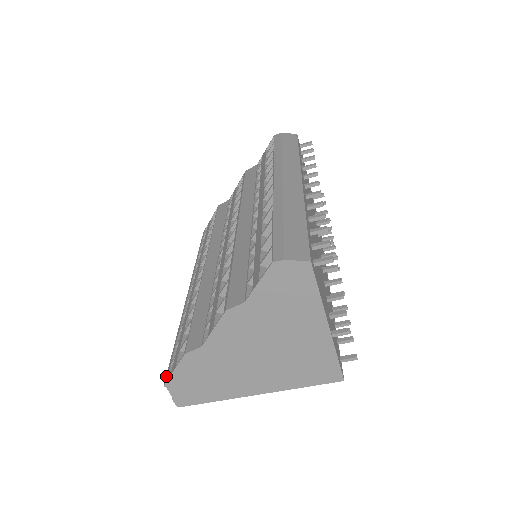
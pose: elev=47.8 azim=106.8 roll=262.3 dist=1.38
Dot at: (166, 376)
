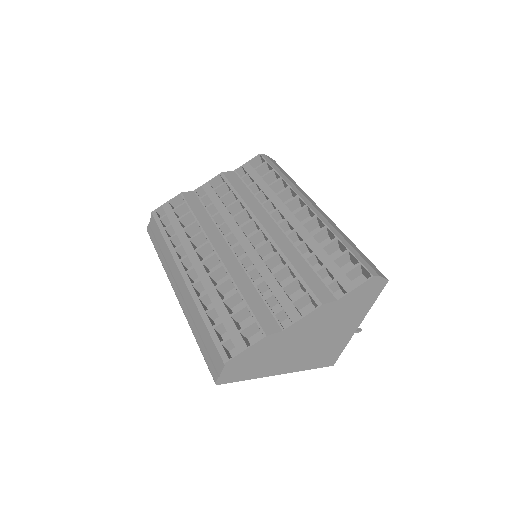
Dot at: (222, 355)
